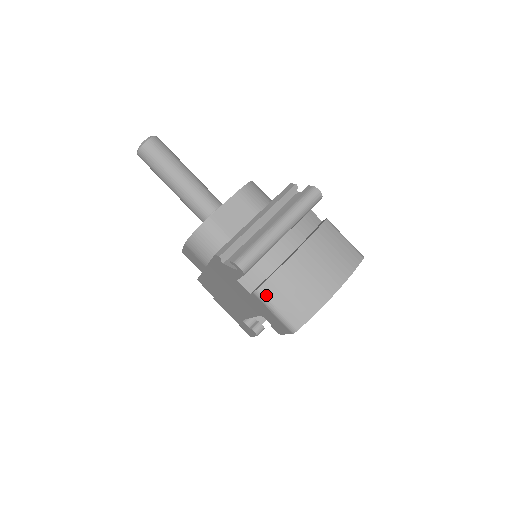
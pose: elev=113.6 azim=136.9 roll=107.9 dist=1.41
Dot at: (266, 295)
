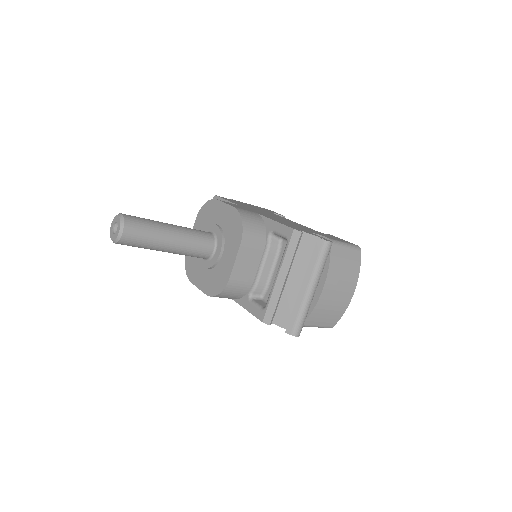
Dot at: (309, 324)
